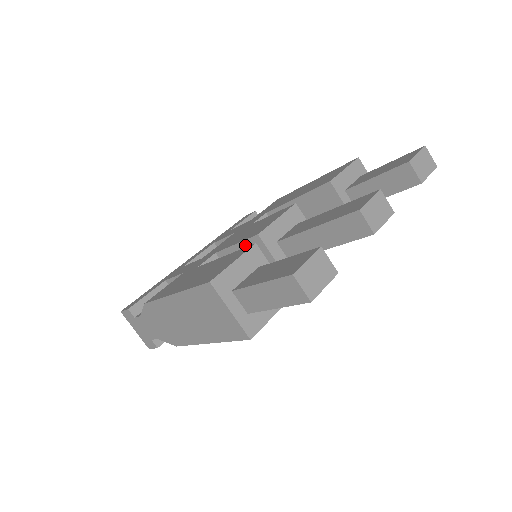
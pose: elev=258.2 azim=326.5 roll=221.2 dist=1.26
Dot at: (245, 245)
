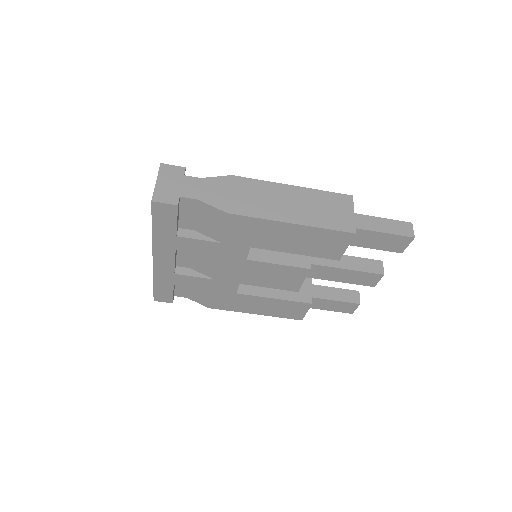
Dot at: occluded
